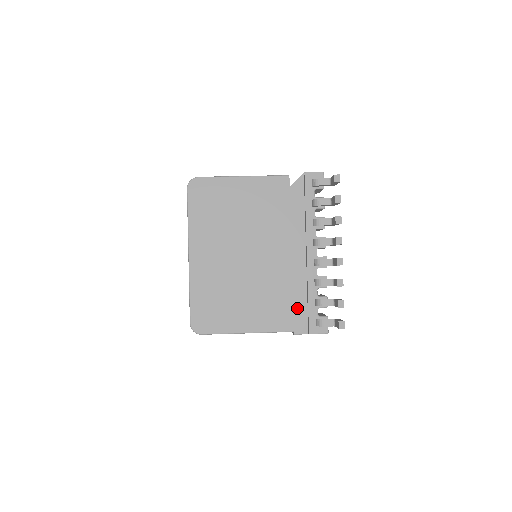
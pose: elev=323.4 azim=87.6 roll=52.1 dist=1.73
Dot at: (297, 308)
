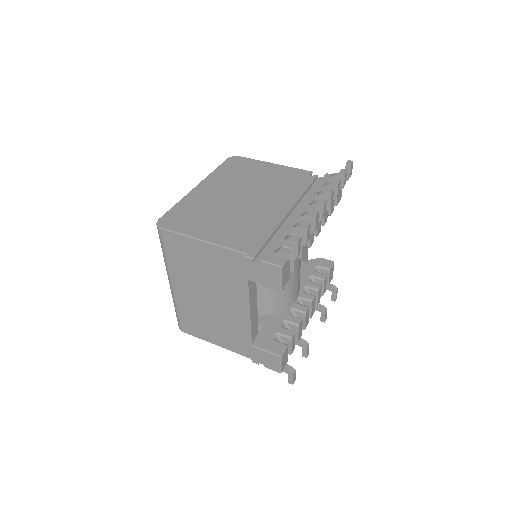
Dot at: (263, 240)
